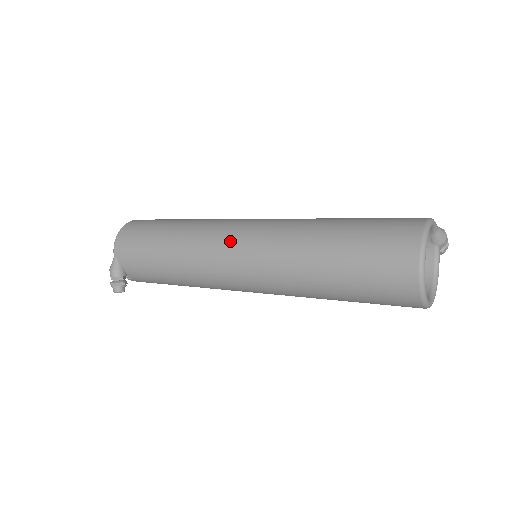
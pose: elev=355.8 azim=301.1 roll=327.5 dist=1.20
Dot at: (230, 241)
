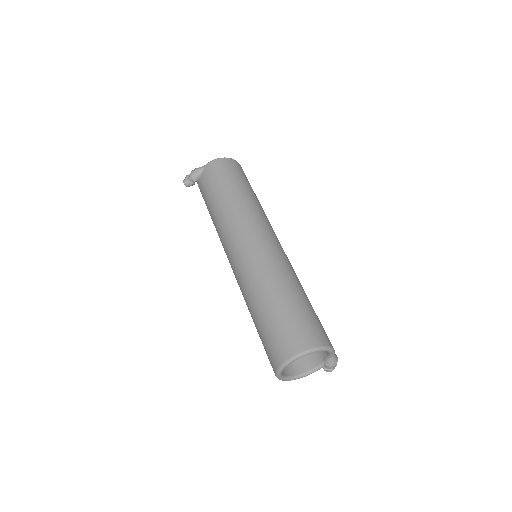
Dot at: (251, 235)
